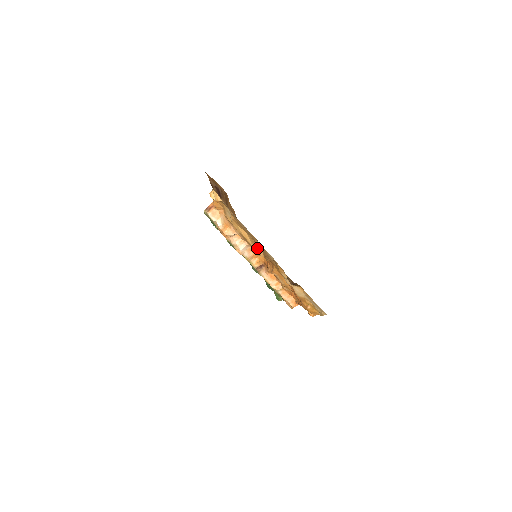
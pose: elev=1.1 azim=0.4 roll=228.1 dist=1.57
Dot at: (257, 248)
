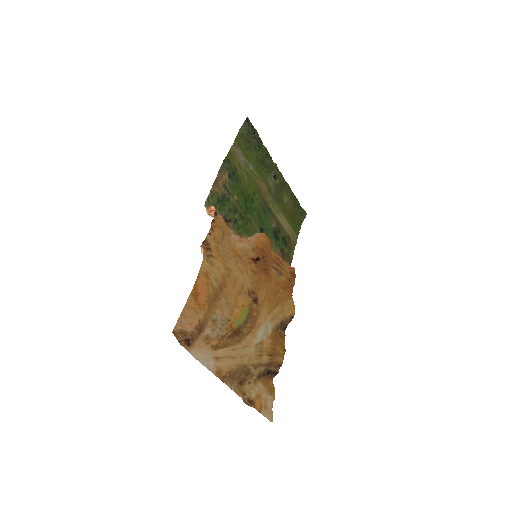
Dot at: (247, 290)
